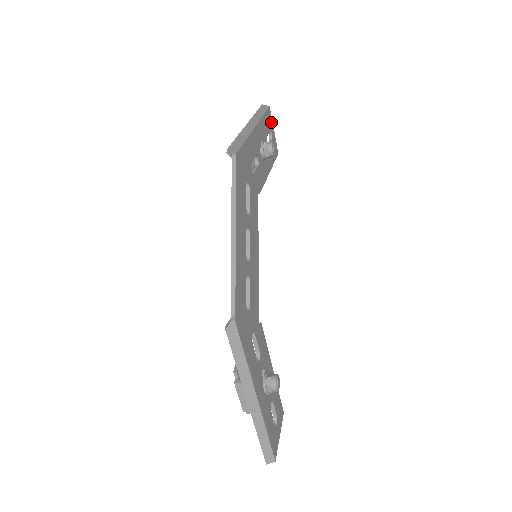
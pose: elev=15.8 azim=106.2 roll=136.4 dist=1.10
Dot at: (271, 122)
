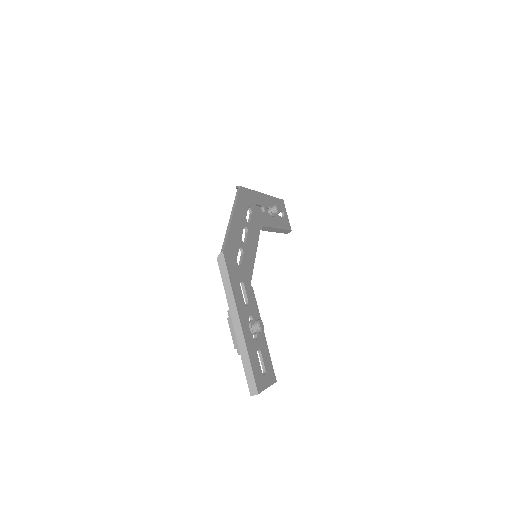
Dot at: (284, 208)
